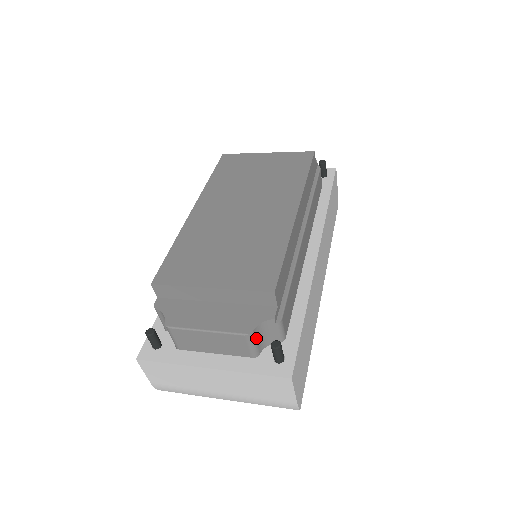
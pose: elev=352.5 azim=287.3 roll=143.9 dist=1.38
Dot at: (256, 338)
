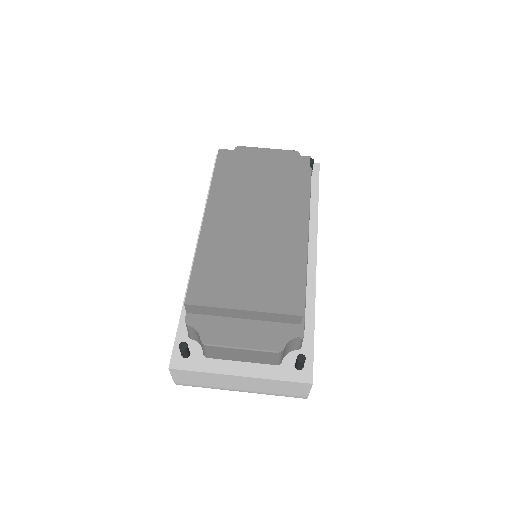
Dot at: (283, 352)
